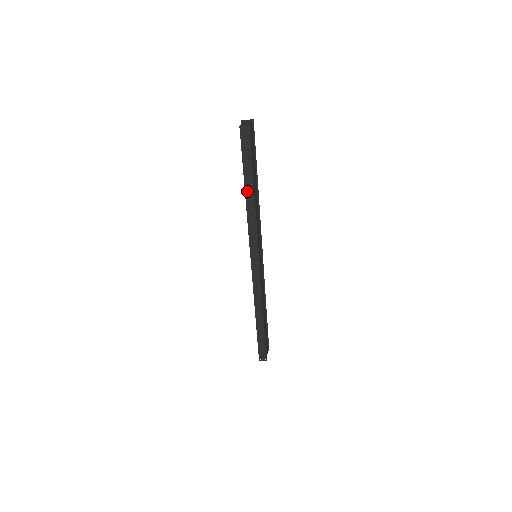
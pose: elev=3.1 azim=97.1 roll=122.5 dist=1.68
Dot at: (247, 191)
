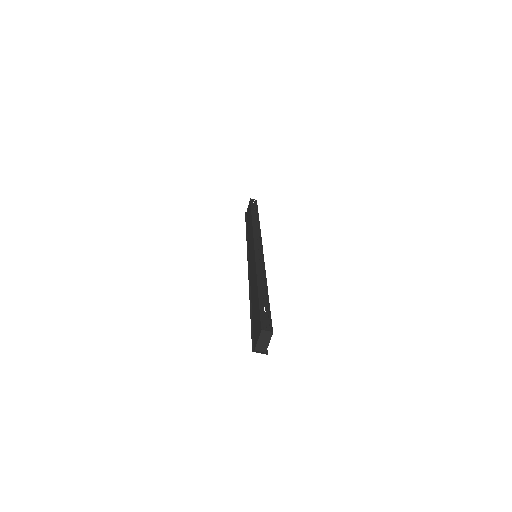
Dot at: (253, 218)
